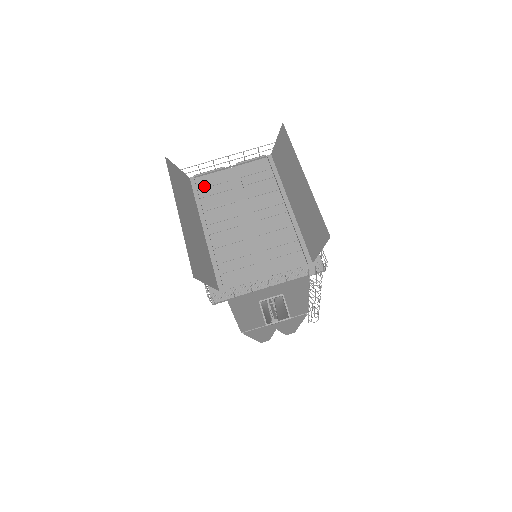
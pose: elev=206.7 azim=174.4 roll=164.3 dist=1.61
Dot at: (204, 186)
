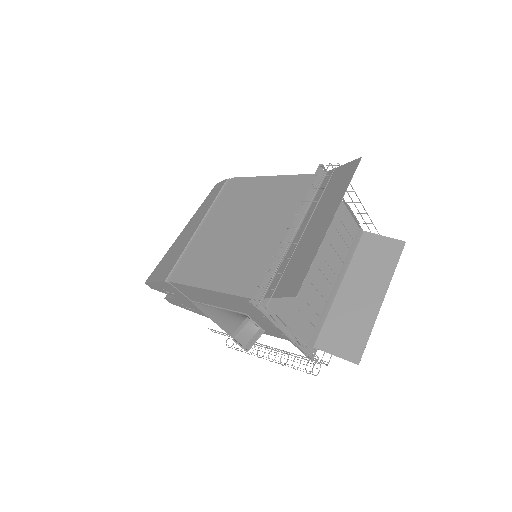
Dot at: occluded
